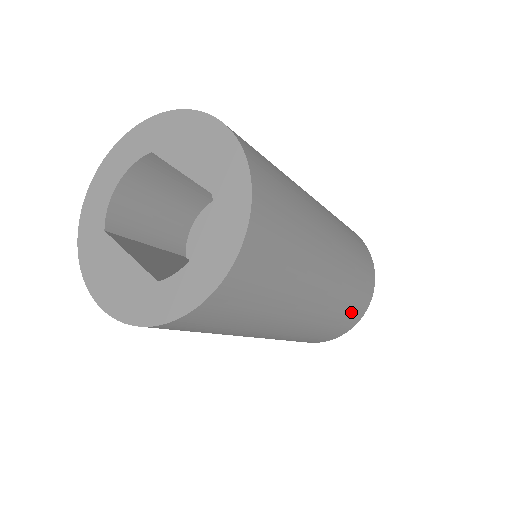
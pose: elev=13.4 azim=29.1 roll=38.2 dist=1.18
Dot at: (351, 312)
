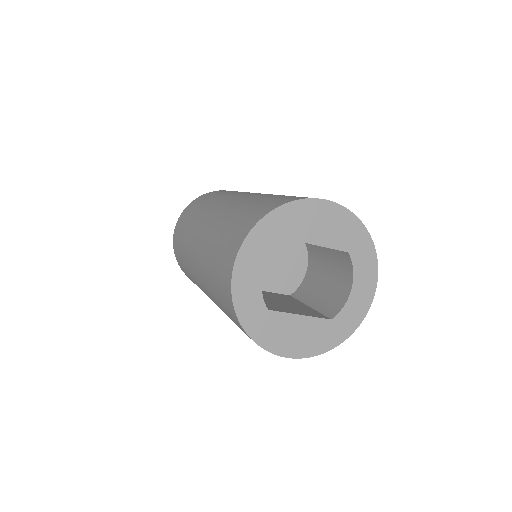
Dot at: occluded
